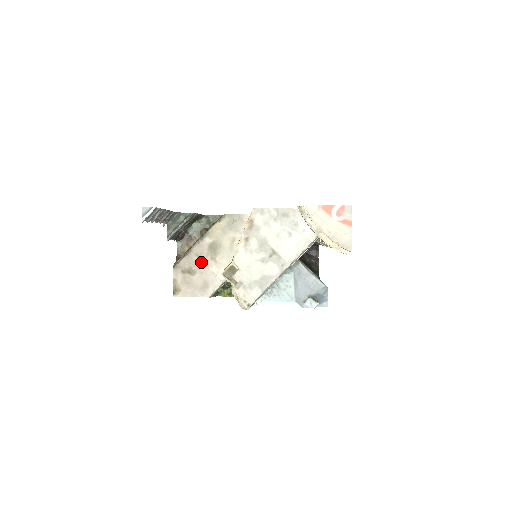
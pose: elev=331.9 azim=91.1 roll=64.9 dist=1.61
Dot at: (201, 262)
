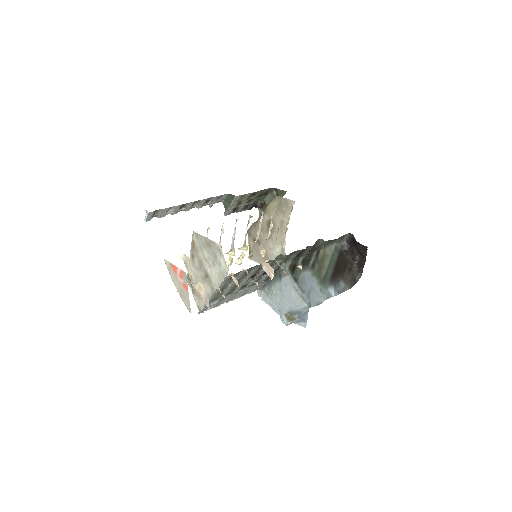
Dot at: (263, 235)
